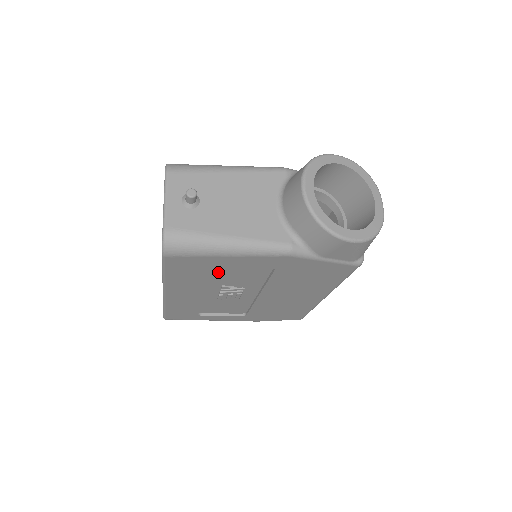
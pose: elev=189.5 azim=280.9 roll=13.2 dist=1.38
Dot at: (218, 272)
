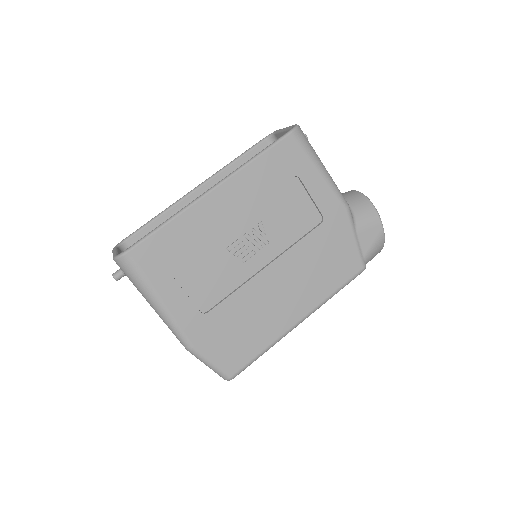
Dot at: (284, 195)
